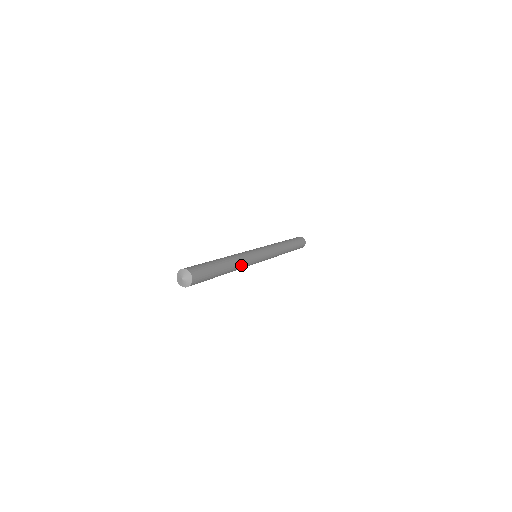
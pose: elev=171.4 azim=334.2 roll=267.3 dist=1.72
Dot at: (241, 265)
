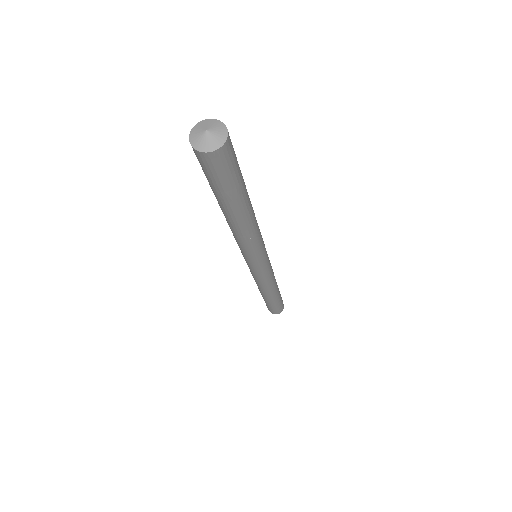
Dot at: (257, 226)
